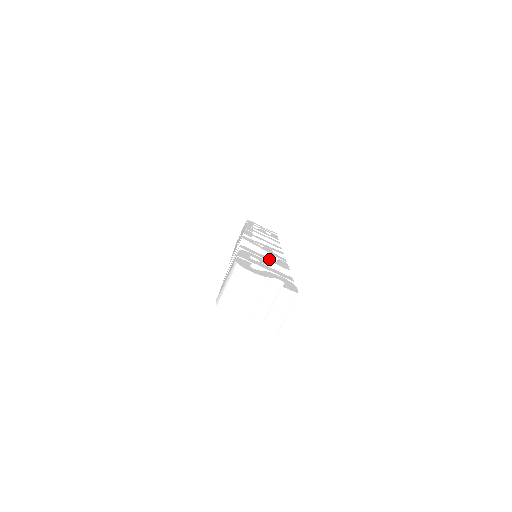
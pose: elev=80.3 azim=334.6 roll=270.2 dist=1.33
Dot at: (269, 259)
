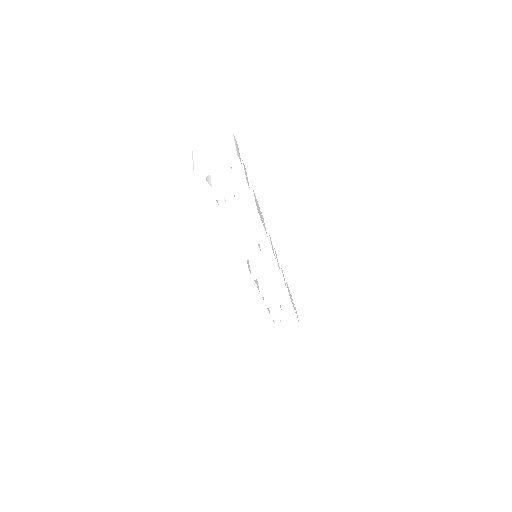
Dot at: occluded
